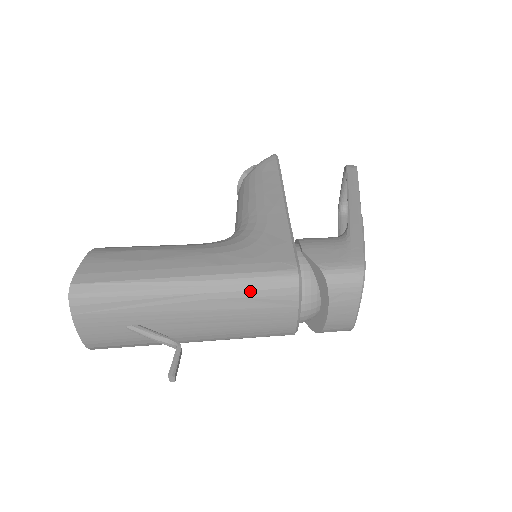
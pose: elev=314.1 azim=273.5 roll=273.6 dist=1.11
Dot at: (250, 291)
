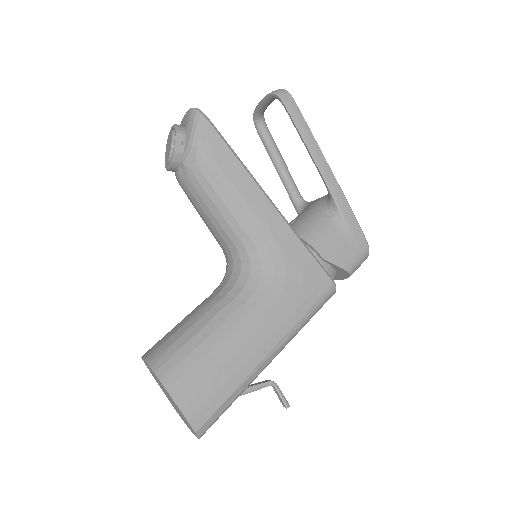
Dot at: occluded
